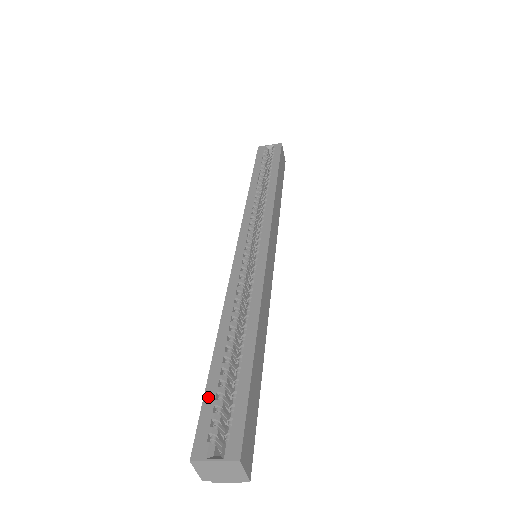
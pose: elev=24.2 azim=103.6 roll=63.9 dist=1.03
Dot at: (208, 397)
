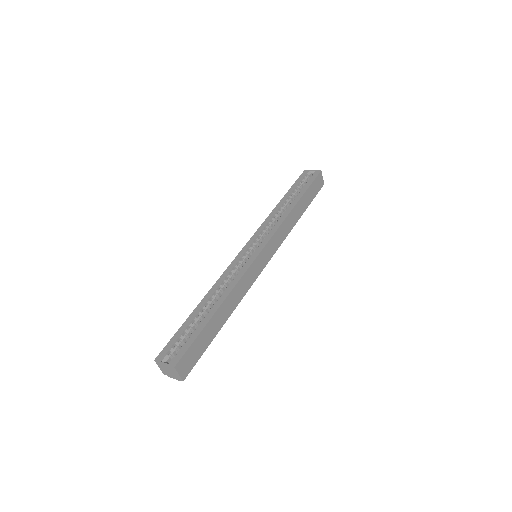
Dot at: (178, 333)
